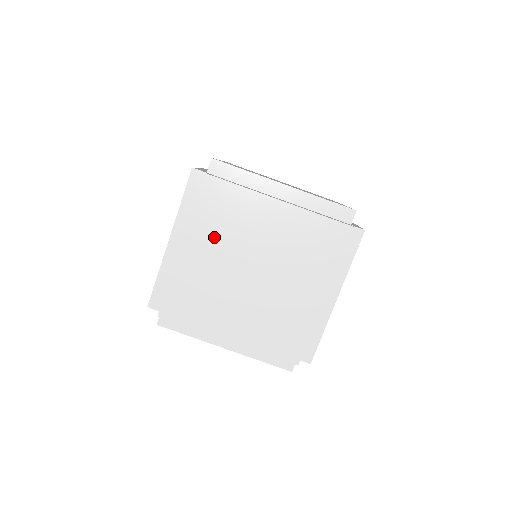
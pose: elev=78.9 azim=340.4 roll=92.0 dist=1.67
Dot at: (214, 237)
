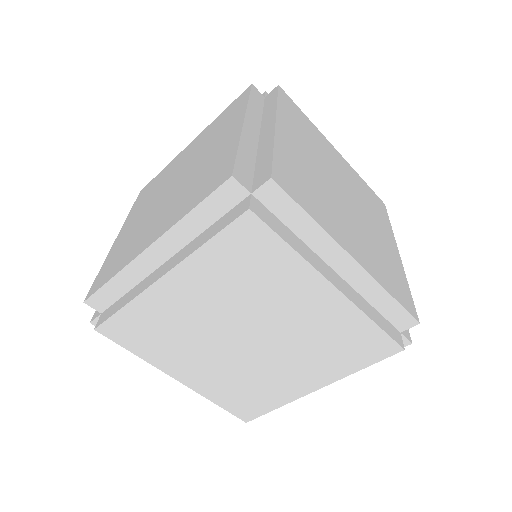
Dot at: (217, 287)
